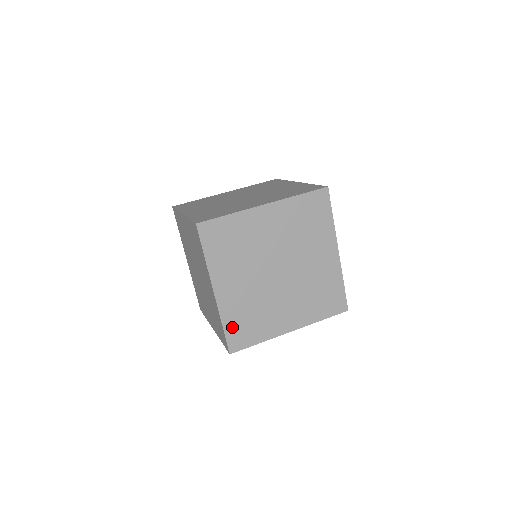
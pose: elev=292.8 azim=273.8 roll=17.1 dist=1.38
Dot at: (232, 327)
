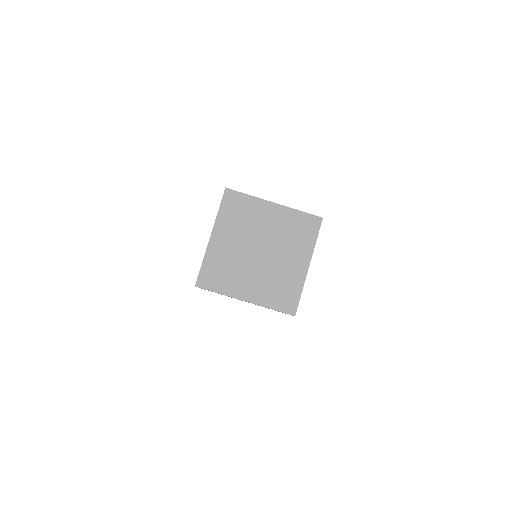
Dot at: (208, 268)
